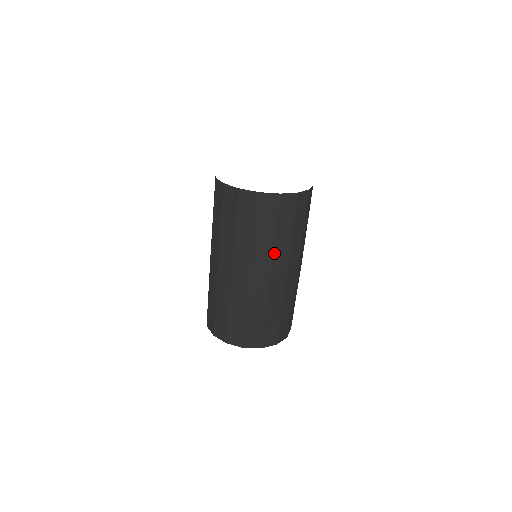
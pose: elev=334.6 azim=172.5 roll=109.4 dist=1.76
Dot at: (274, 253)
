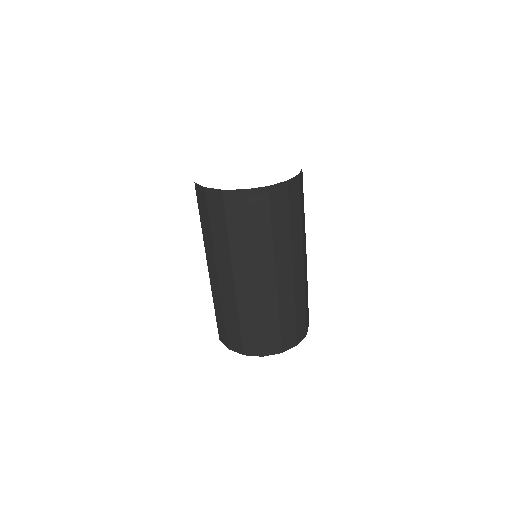
Dot at: (232, 255)
